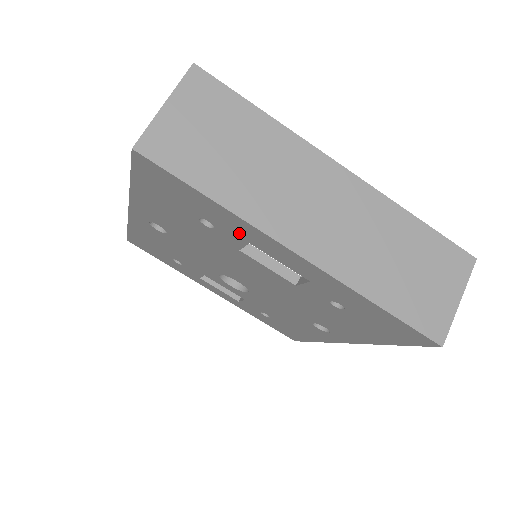
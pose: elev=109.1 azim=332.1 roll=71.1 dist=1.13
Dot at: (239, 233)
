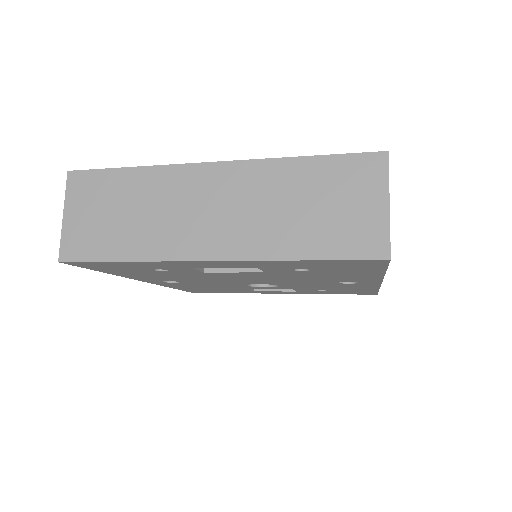
Dot at: (175, 267)
